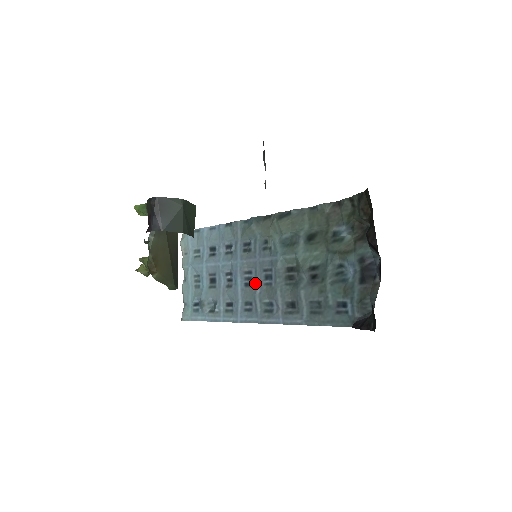
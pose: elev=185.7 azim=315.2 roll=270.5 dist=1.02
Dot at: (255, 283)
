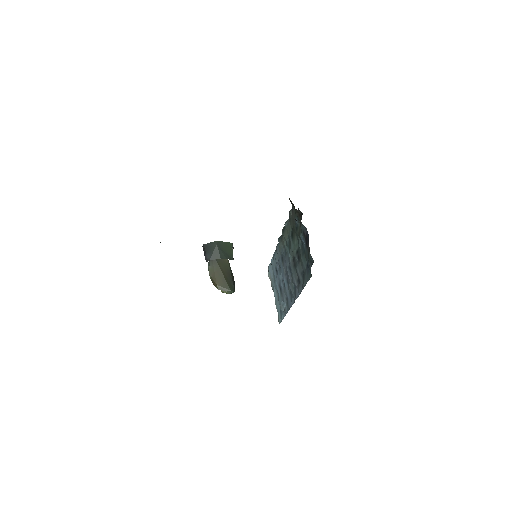
Dot at: (288, 278)
